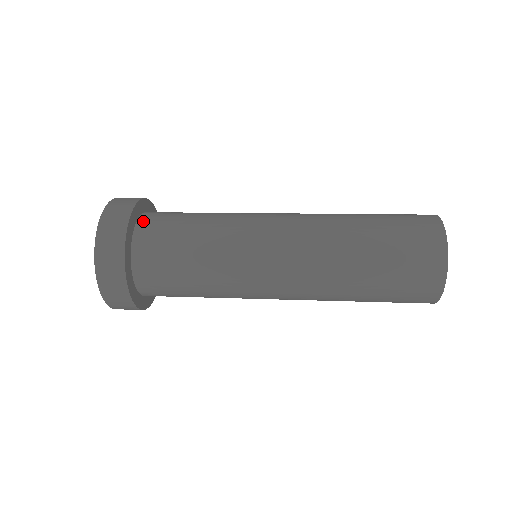
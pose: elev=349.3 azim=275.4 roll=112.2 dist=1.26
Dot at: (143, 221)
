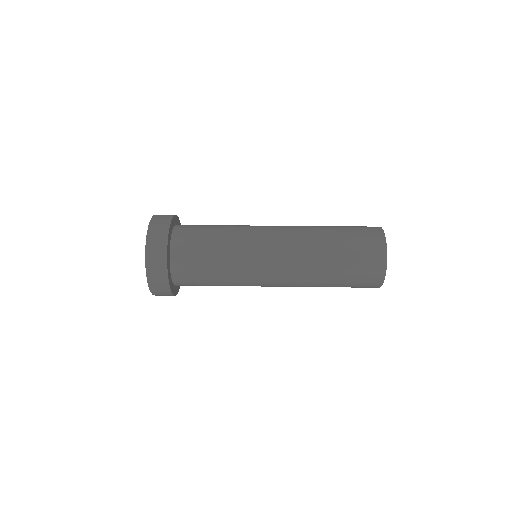
Dot at: (174, 257)
